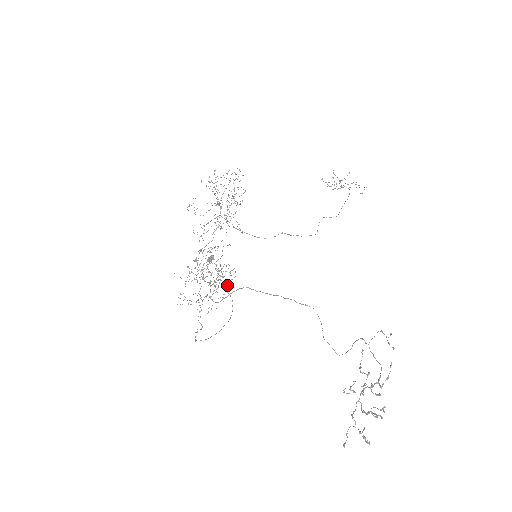
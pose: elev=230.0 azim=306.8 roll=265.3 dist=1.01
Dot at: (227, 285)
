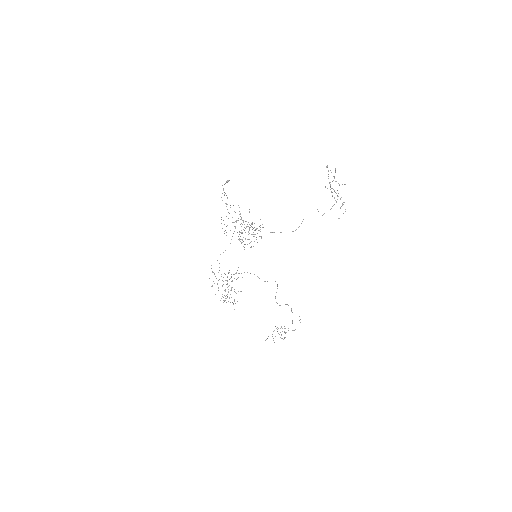
Dot at: occluded
